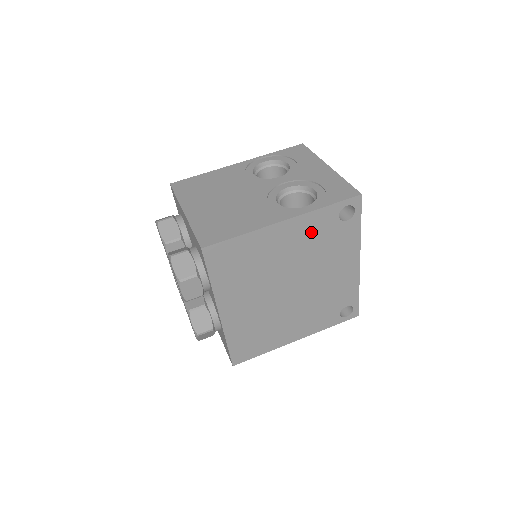
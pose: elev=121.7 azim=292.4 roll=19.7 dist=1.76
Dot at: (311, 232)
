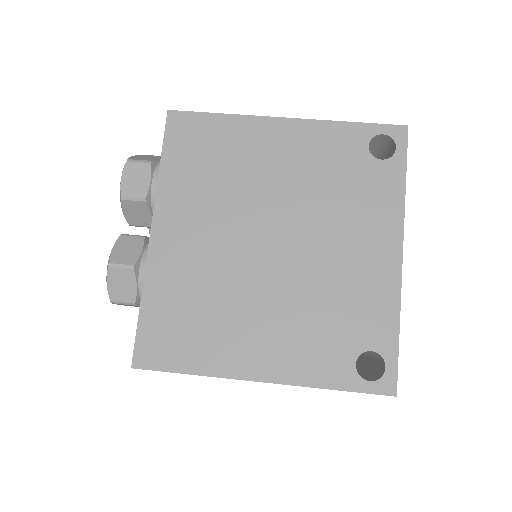
Dot at: (321, 154)
